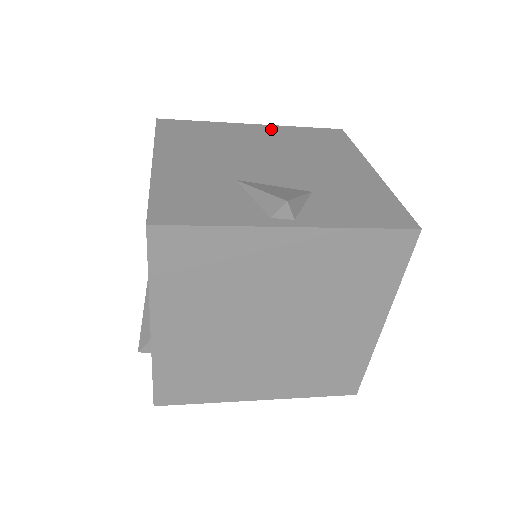
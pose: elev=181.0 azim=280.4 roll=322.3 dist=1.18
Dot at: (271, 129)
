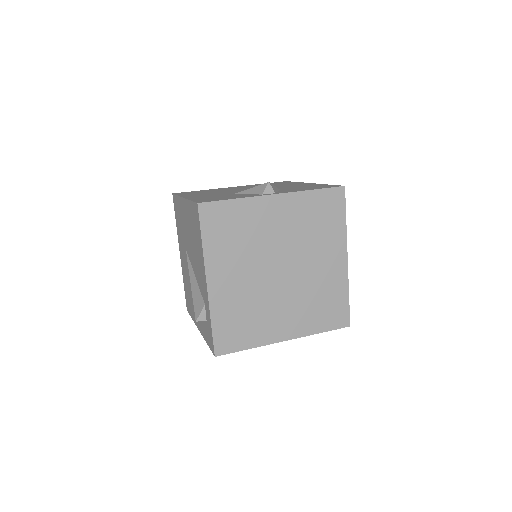
Dot at: (244, 186)
